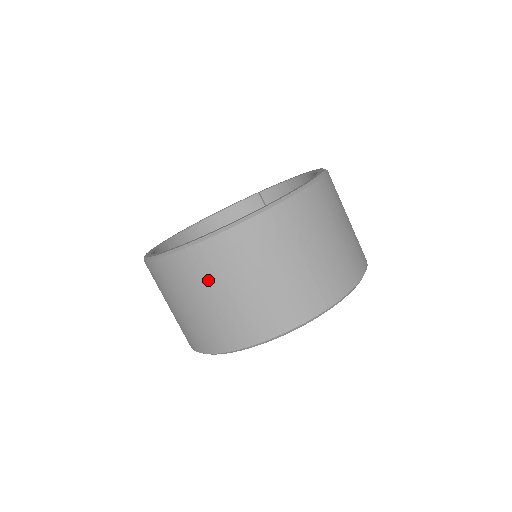
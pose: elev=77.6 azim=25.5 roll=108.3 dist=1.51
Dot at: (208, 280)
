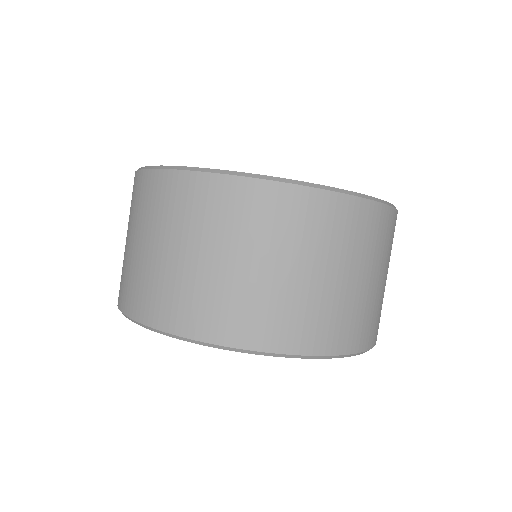
Dot at: (349, 248)
